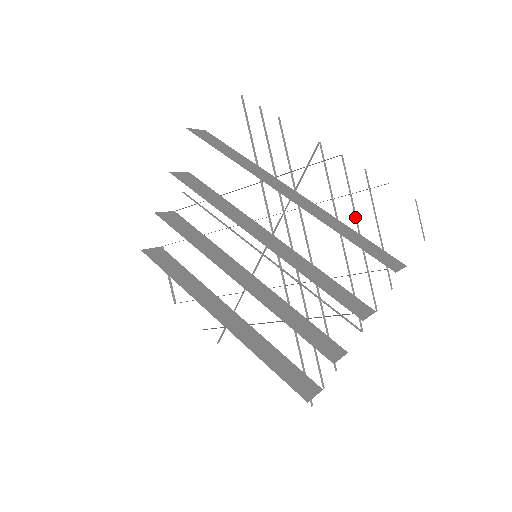
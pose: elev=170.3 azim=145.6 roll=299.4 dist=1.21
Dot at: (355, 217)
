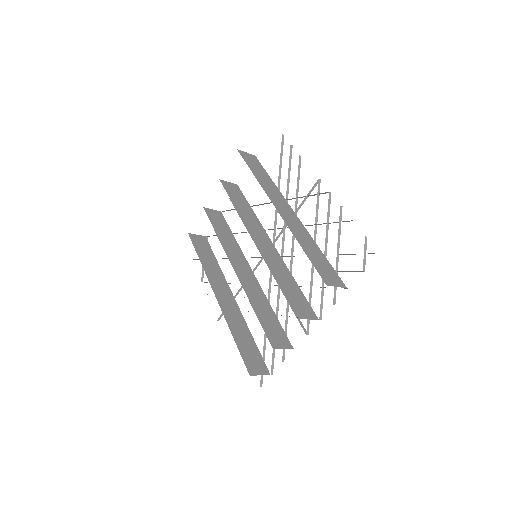
Dot at: (326, 242)
